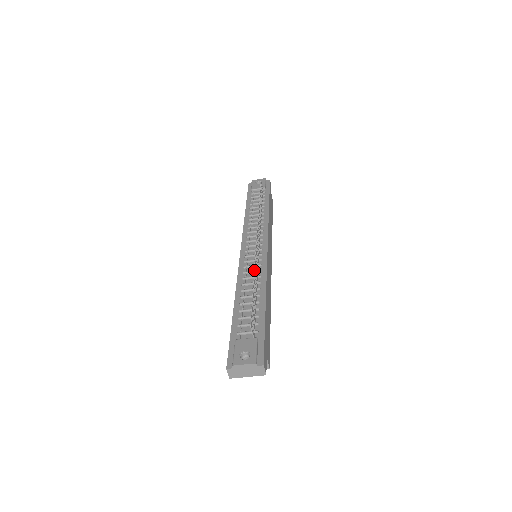
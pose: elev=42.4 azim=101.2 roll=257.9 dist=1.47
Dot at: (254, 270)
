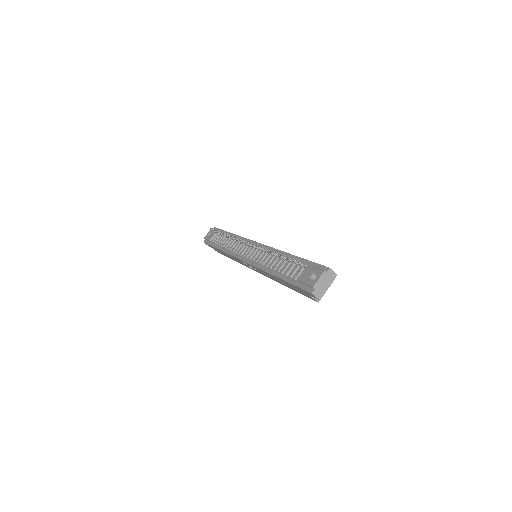
Dot at: (265, 249)
